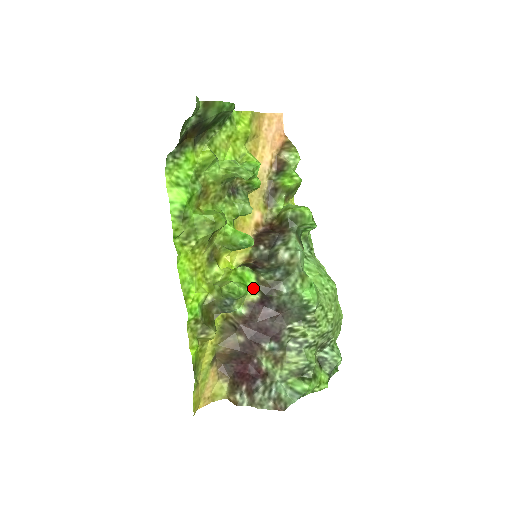
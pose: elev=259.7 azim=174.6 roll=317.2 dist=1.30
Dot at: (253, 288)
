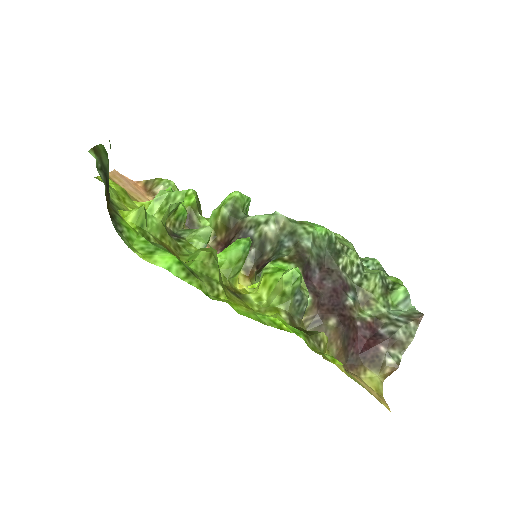
Dot at: occluded
